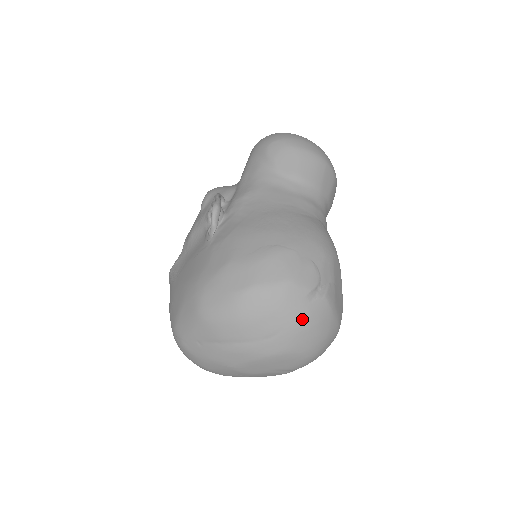
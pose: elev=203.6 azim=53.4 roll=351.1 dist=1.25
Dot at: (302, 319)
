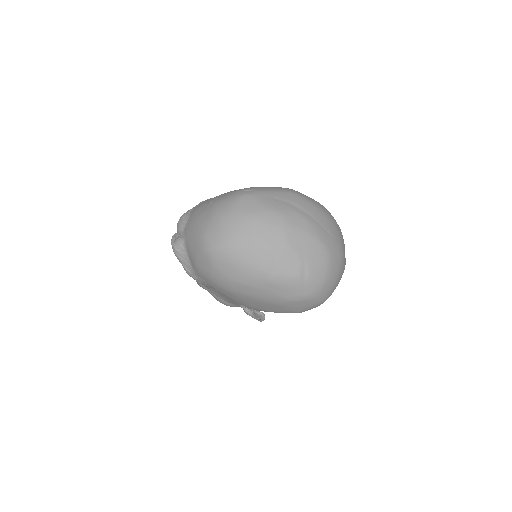
Dot at: (342, 249)
